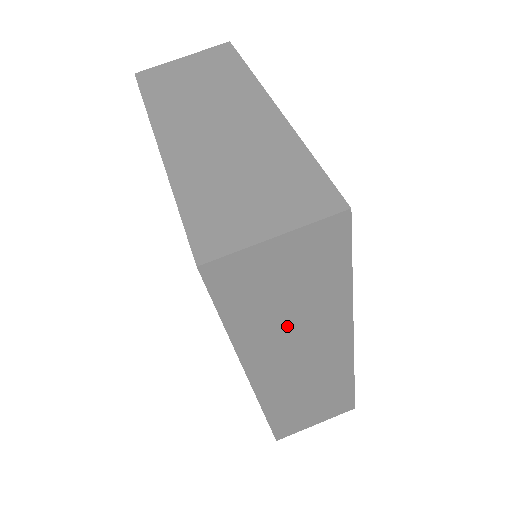
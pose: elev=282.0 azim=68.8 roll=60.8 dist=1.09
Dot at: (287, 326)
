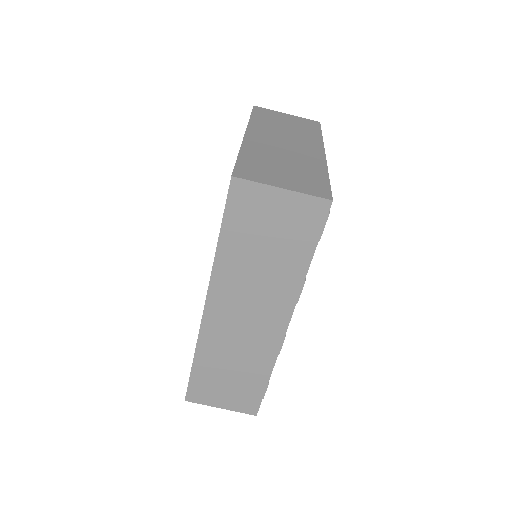
Dot at: (254, 272)
